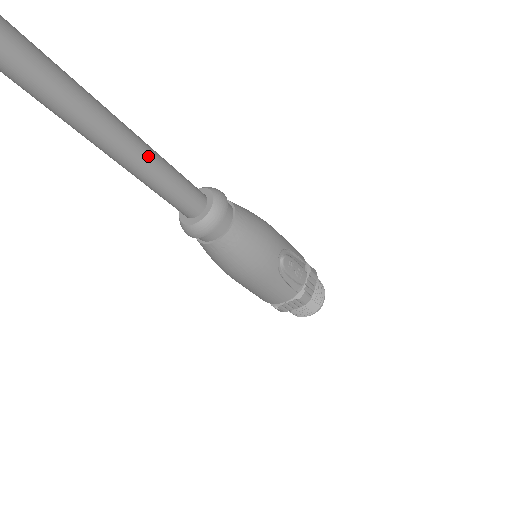
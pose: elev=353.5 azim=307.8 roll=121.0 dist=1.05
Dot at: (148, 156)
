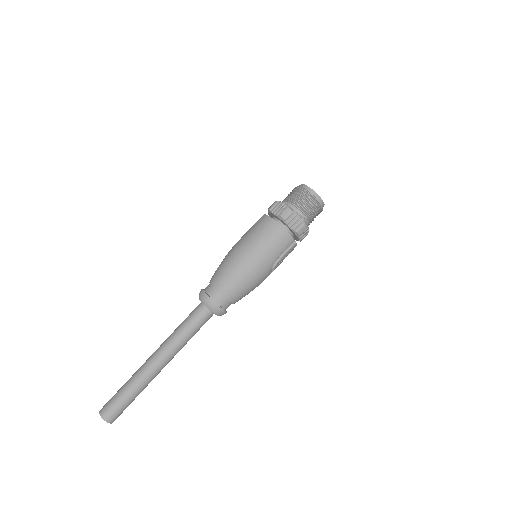
Dot at: (179, 350)
